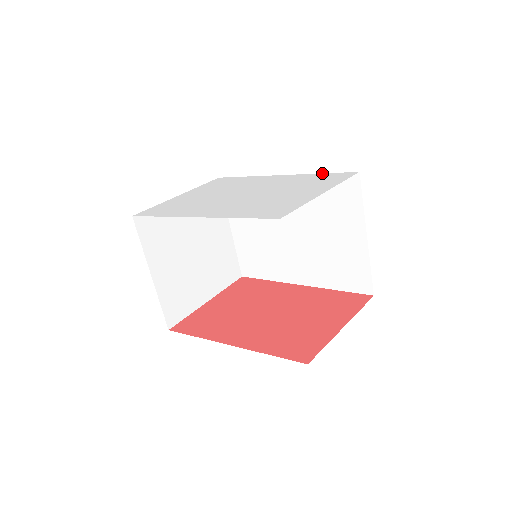
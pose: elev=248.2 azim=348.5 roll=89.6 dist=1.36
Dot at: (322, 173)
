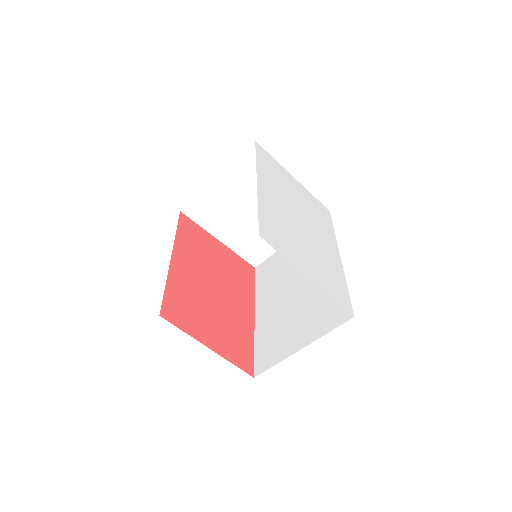
Dot at: occluded
